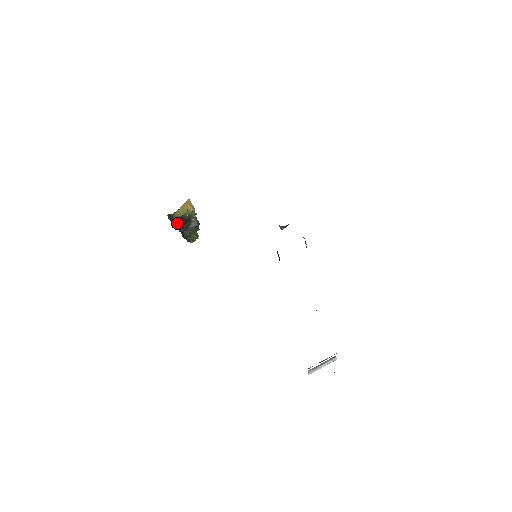
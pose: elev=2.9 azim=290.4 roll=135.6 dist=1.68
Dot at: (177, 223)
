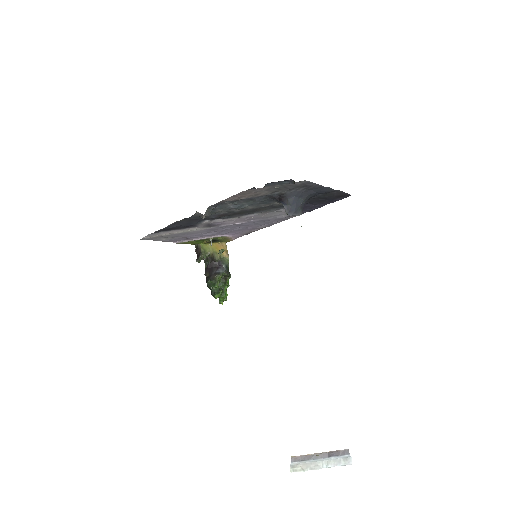
Dot at: (205, 265)
